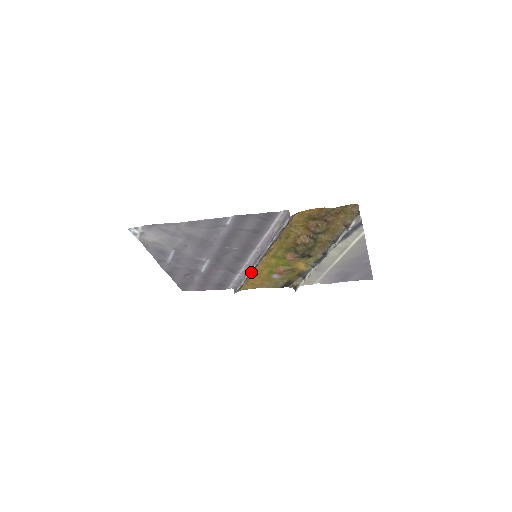
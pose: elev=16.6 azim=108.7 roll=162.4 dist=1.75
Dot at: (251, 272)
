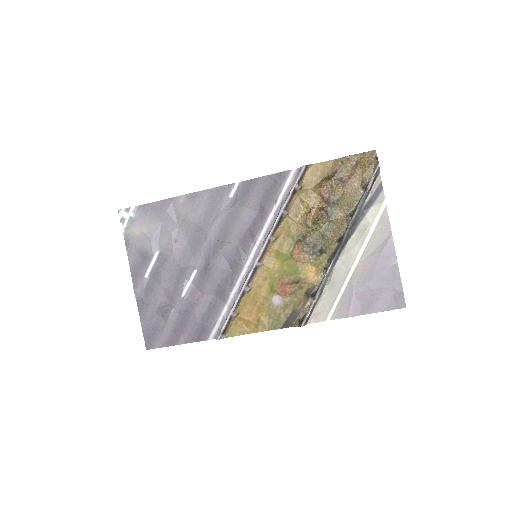
Dot at: (246, 286)
